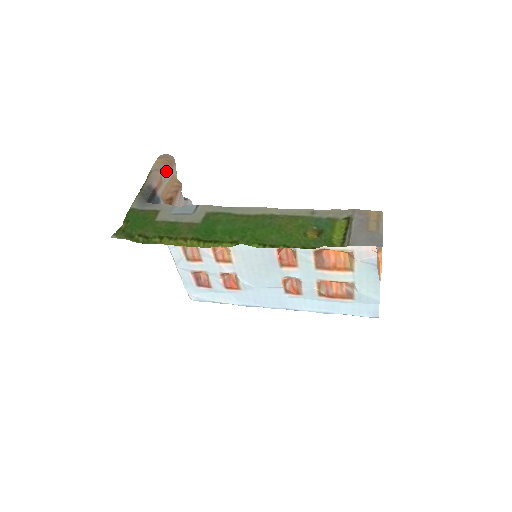
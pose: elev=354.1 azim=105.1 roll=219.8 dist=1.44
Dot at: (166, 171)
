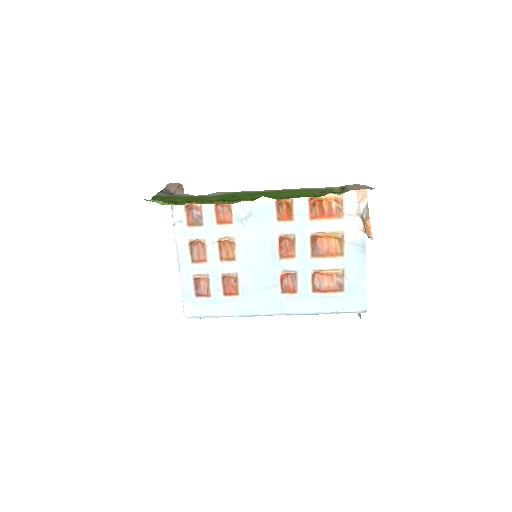
Dot at: (179, 189)
